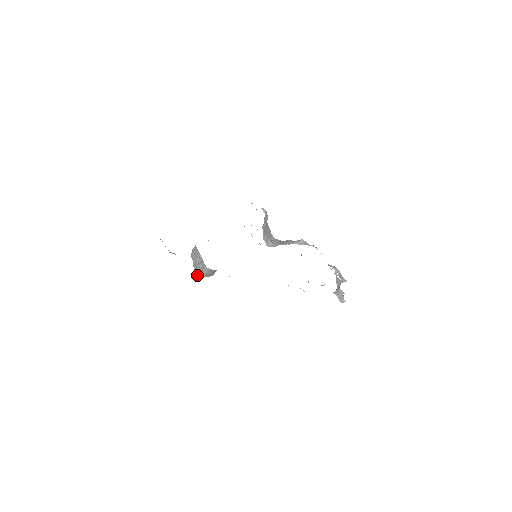
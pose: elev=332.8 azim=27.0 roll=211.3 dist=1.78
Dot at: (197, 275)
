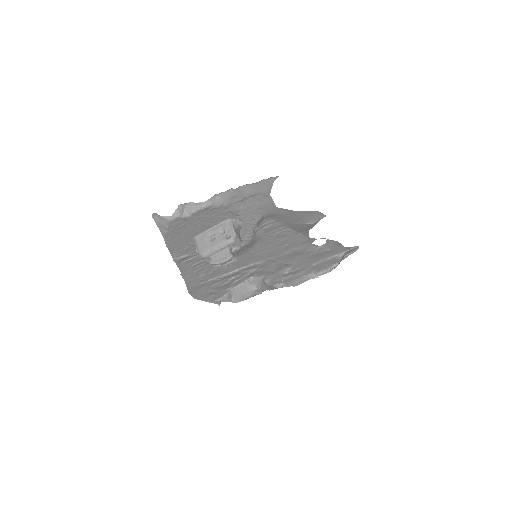
Dot at: (228, 257)
